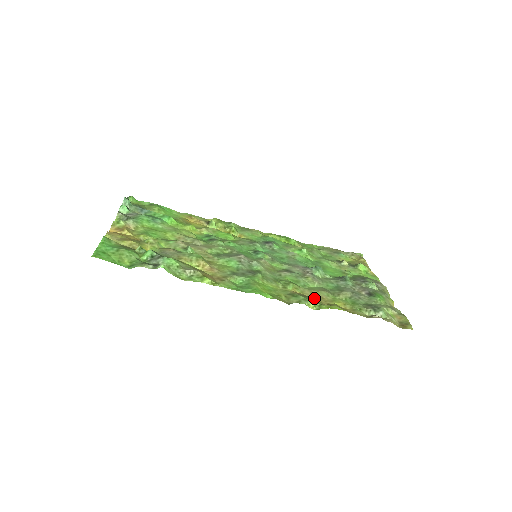
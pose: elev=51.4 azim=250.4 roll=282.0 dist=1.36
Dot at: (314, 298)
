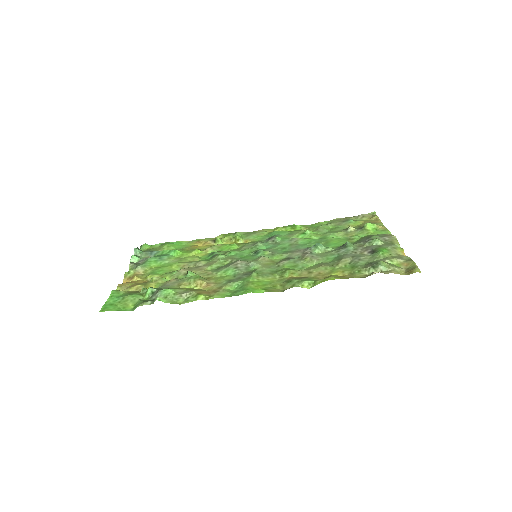
Dot at: (310, 277)
